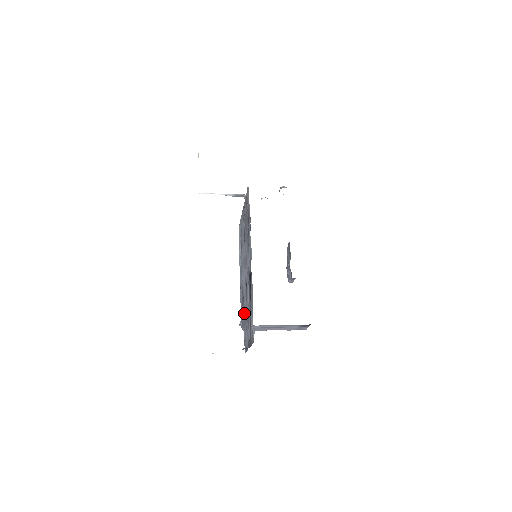
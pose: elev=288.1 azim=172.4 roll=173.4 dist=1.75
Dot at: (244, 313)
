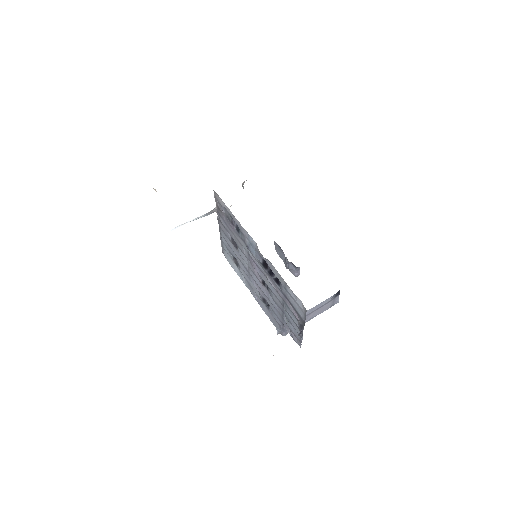
Dot at: (276, 313)
